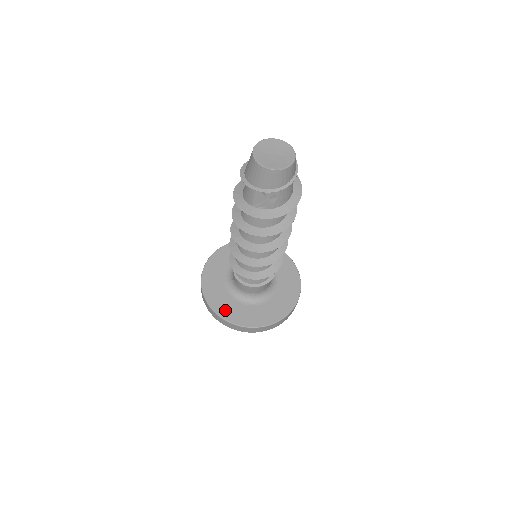
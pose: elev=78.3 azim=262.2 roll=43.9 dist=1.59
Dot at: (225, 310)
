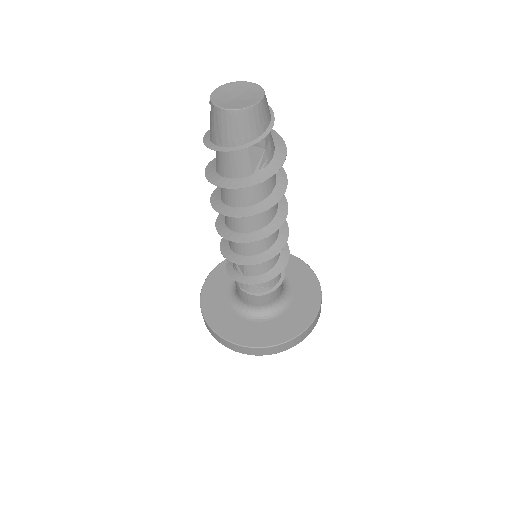
Dot at: (278, 335)
